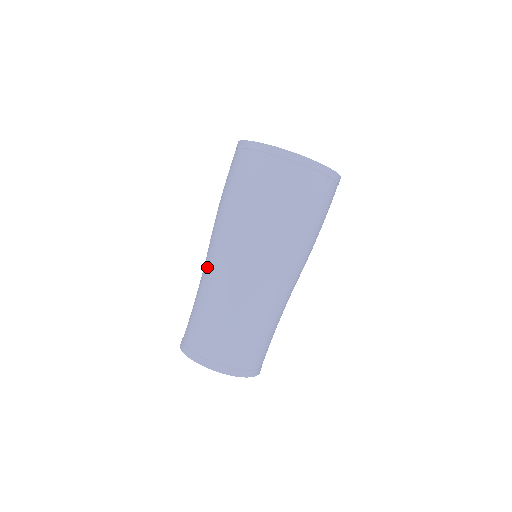
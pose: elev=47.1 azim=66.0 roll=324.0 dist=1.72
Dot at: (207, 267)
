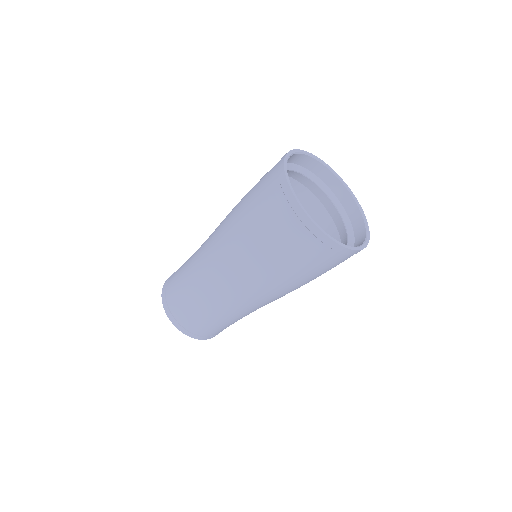
Dot at: (204, 252)
